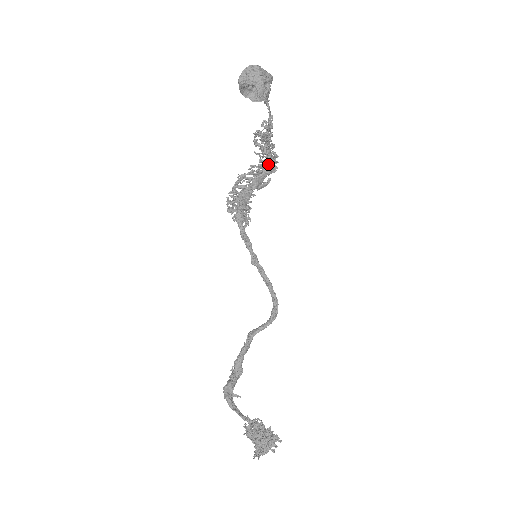
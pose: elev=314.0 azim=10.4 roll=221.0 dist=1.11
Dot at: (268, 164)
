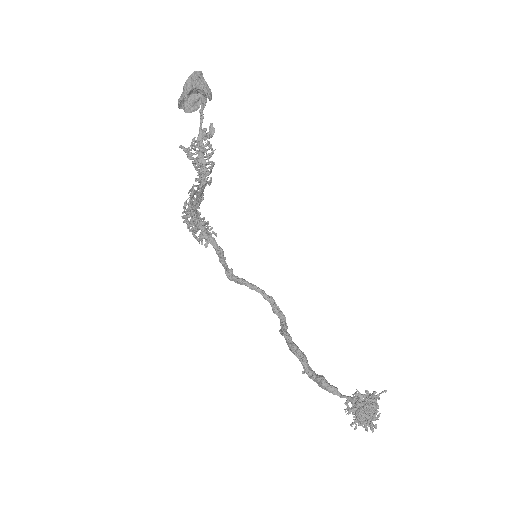
Dot at: (202, 177)
